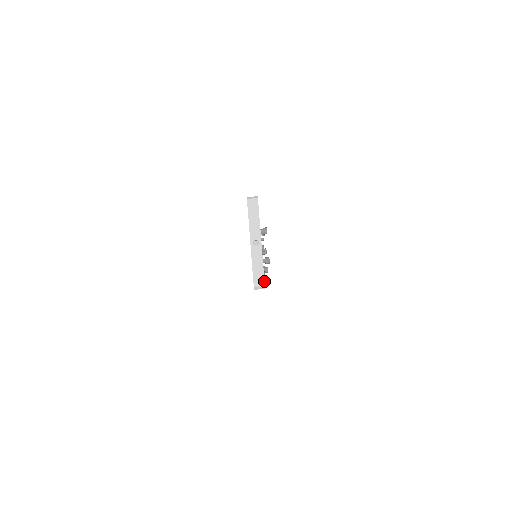
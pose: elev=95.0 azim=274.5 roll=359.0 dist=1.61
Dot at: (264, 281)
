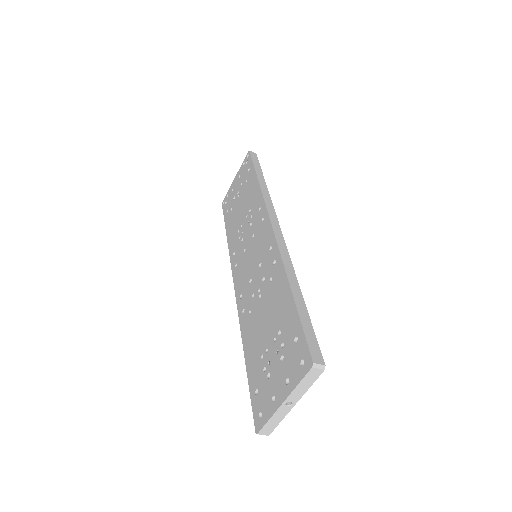
Dot at: (271, 432)
